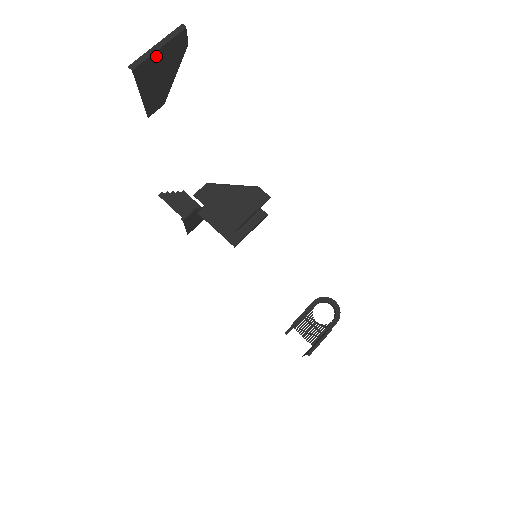
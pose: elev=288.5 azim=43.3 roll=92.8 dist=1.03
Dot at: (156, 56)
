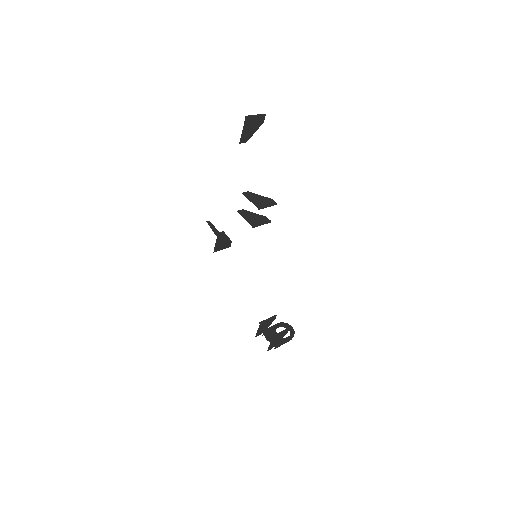
Dot at: (254, 118)
